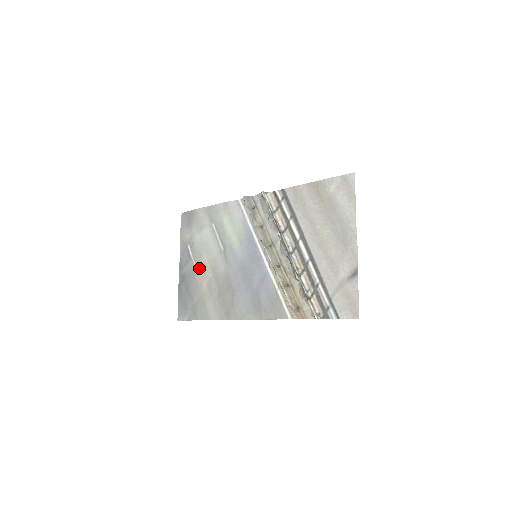
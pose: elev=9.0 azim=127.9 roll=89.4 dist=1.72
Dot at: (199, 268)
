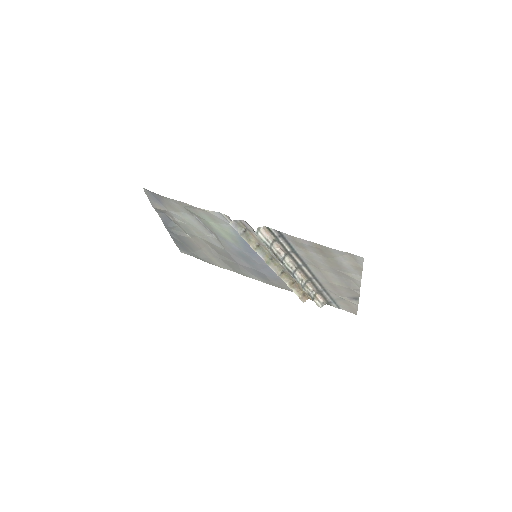
Dot at: (190, 236)
